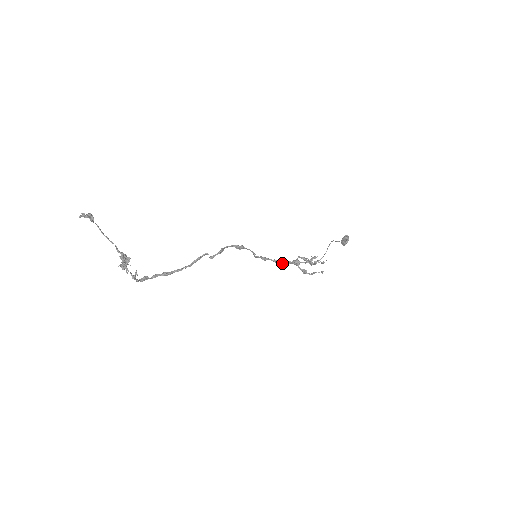
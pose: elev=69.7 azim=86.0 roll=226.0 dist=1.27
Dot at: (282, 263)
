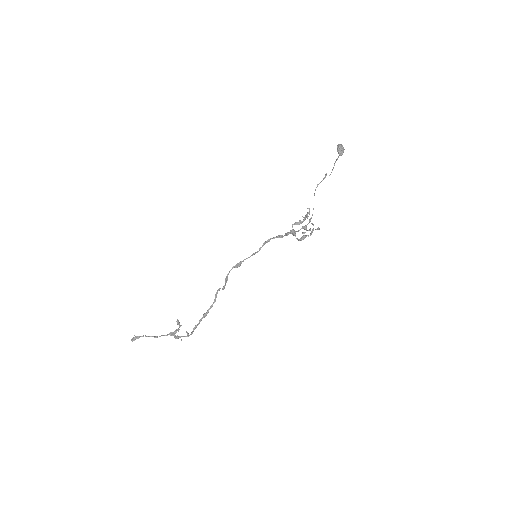
Dot at: (283, 236)
